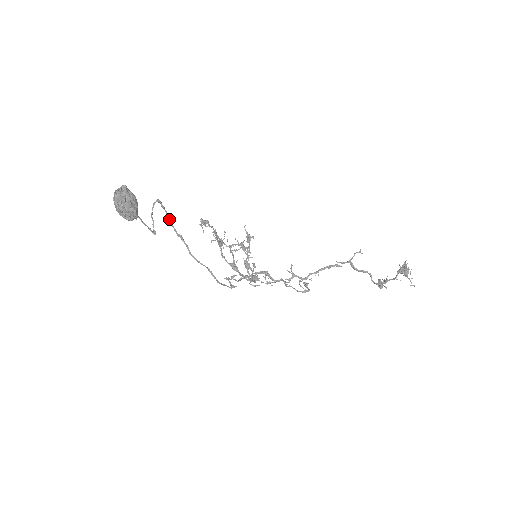
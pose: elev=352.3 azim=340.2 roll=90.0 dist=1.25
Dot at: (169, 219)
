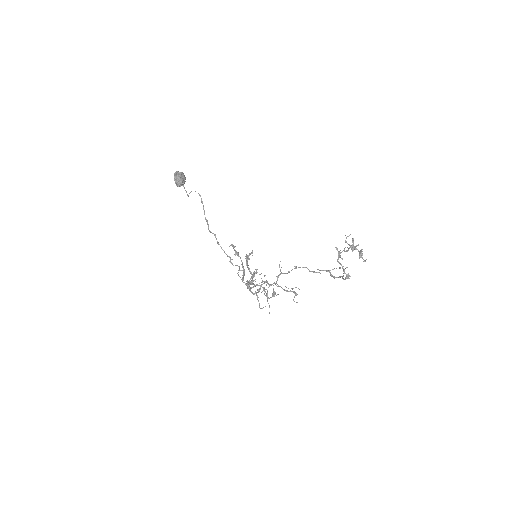
Dot at: (204, 210)
